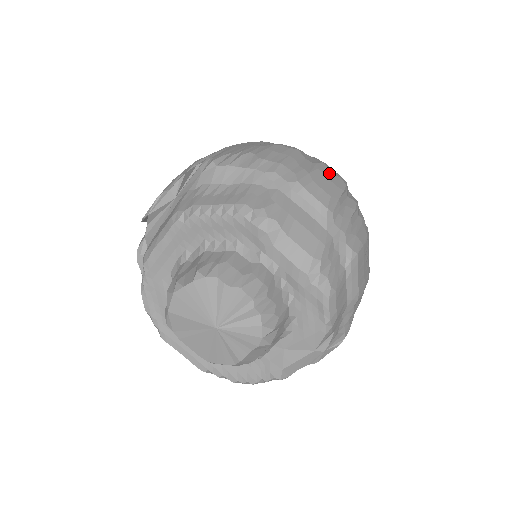
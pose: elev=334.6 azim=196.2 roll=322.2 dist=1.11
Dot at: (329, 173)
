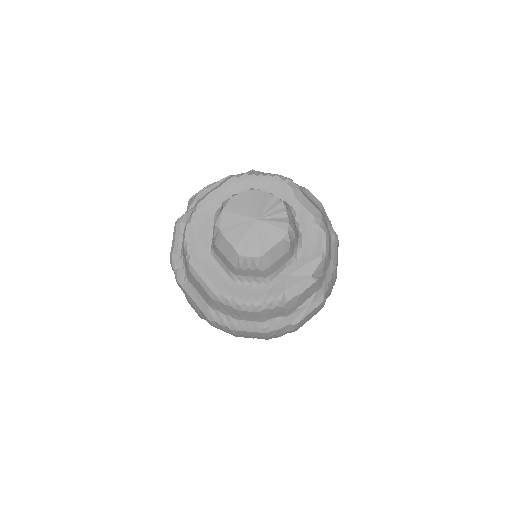
Dot at: occluded
